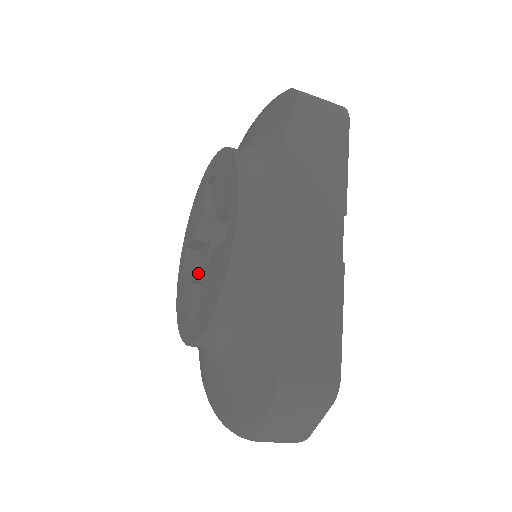
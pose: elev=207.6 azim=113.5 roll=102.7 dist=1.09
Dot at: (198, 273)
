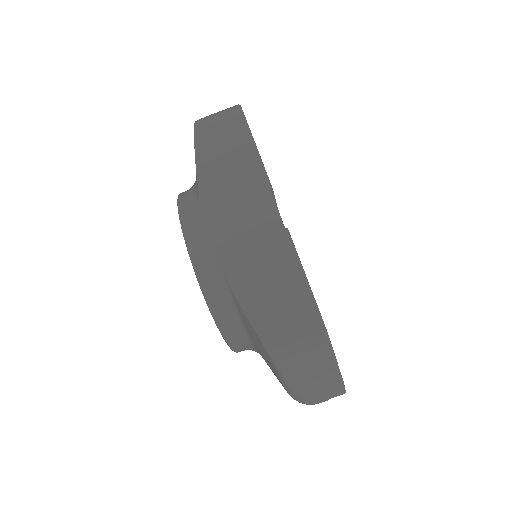
Dot at: occluded
